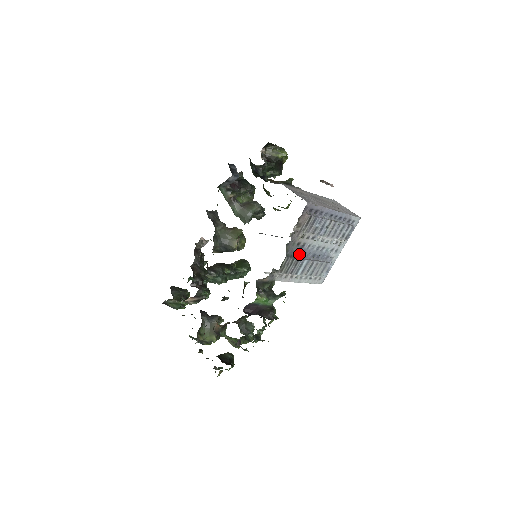
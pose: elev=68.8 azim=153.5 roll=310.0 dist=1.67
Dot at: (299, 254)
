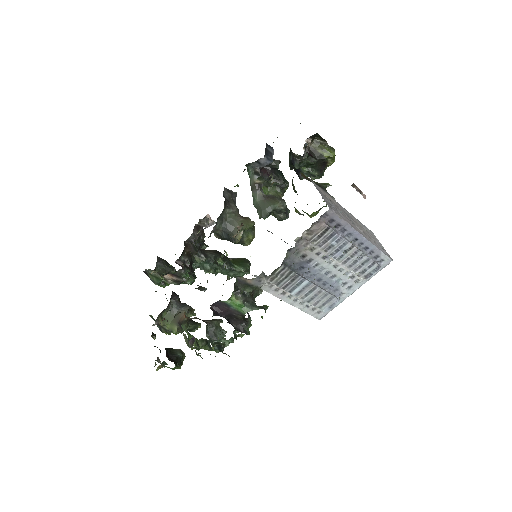
Dot at: (301, 269)
